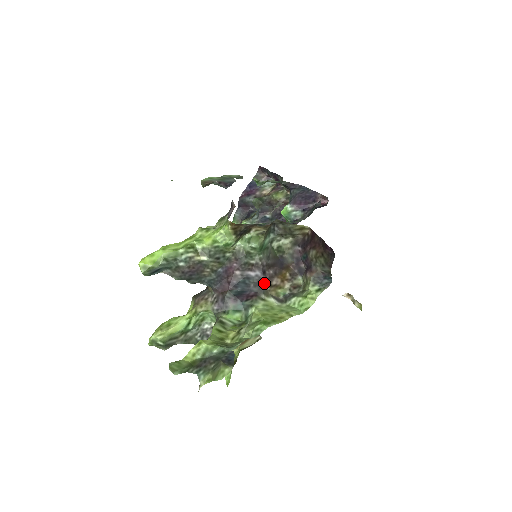
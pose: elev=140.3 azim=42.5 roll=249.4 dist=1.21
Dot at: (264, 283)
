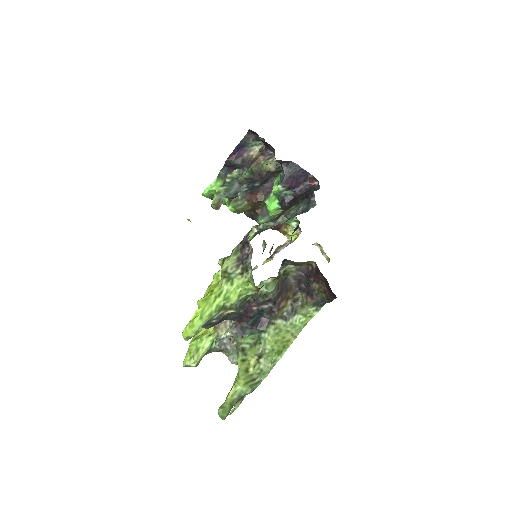
Dot at: (274, 310)
